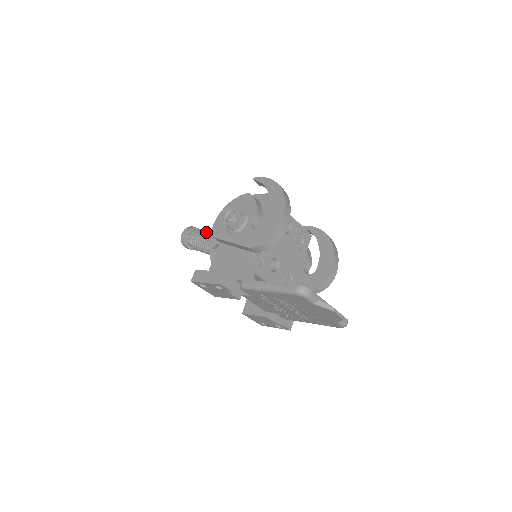
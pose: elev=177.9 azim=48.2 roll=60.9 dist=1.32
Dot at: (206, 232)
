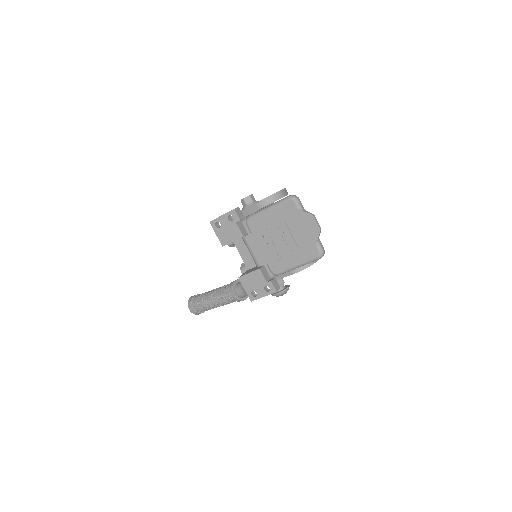
Dot at: occluded
